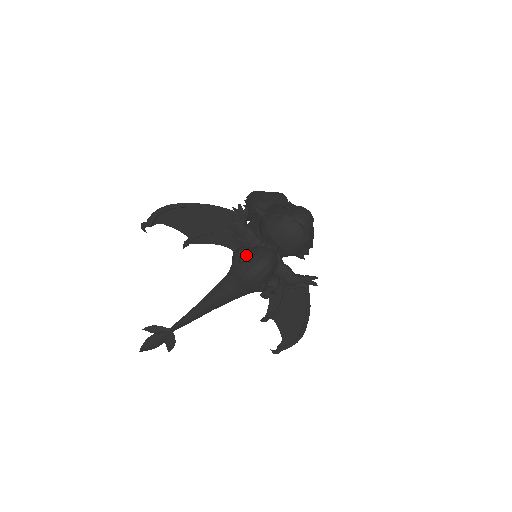
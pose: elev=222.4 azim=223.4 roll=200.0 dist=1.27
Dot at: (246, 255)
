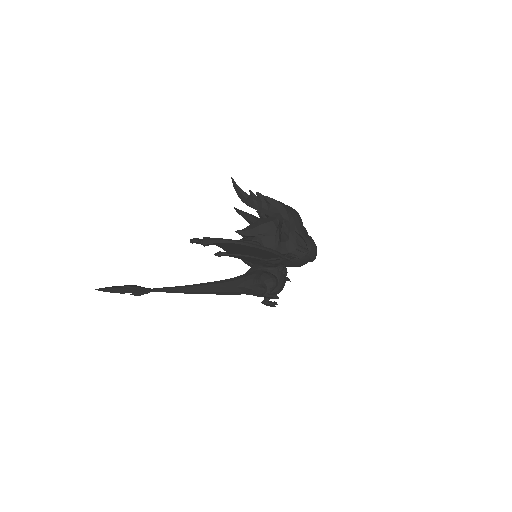
Dot at: occluded
